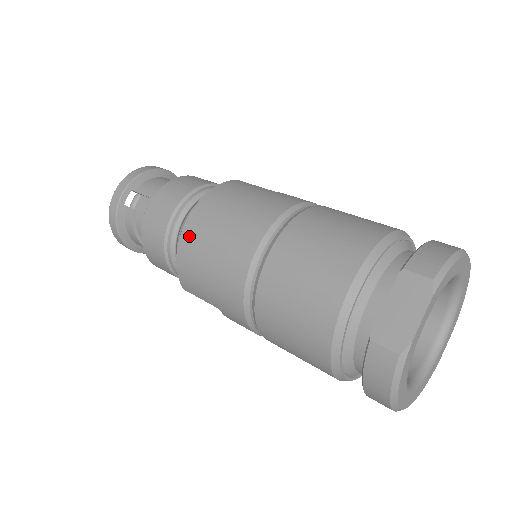
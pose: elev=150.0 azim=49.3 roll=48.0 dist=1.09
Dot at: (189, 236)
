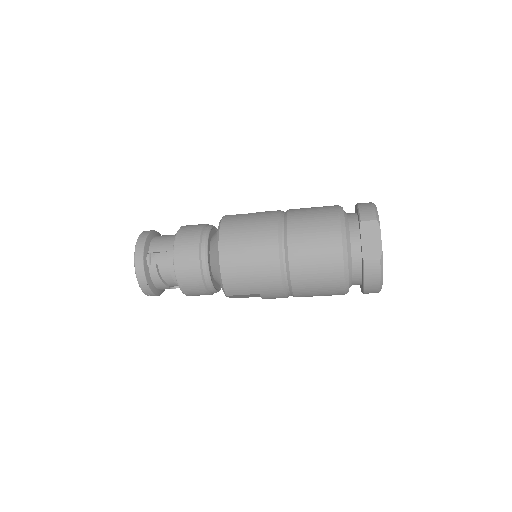
Dot at: (227, 259)
